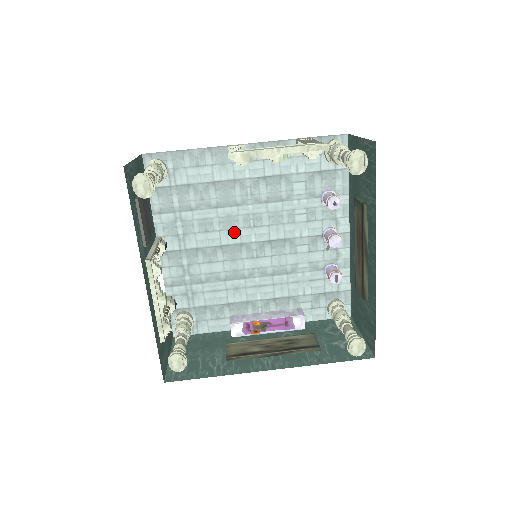
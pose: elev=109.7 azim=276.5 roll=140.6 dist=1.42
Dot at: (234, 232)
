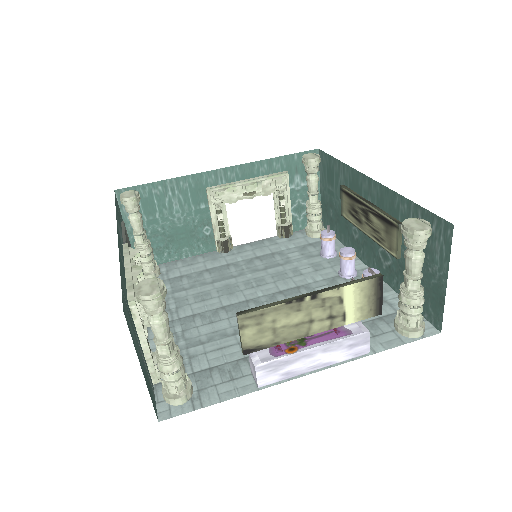
Dot at: (236, 294)
